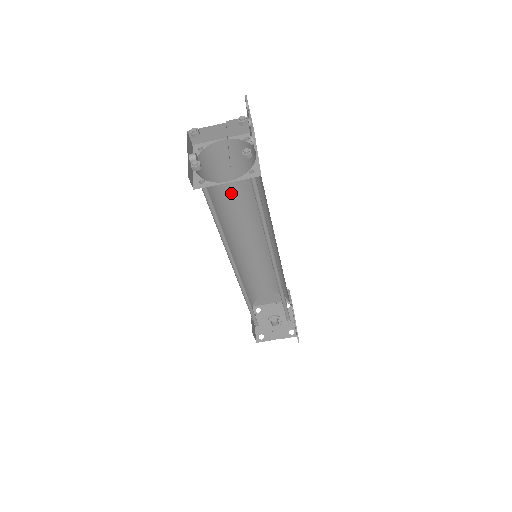
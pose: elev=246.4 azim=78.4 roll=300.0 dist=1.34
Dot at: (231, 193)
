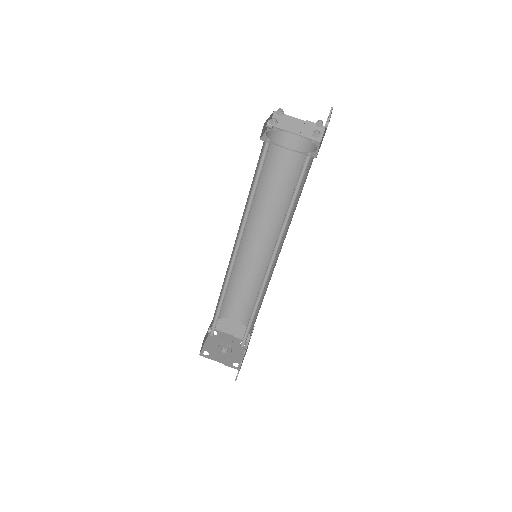
Dot at: (270, 187)
